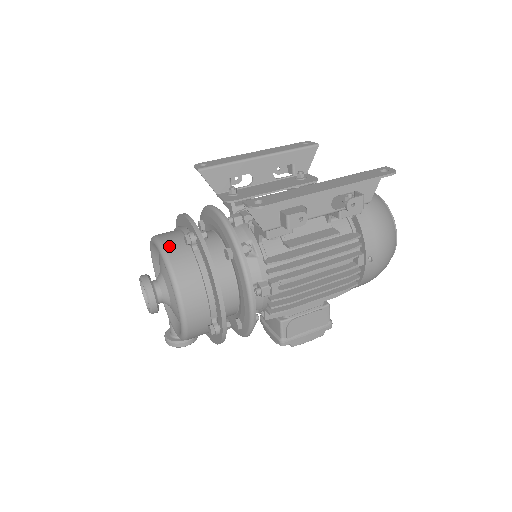
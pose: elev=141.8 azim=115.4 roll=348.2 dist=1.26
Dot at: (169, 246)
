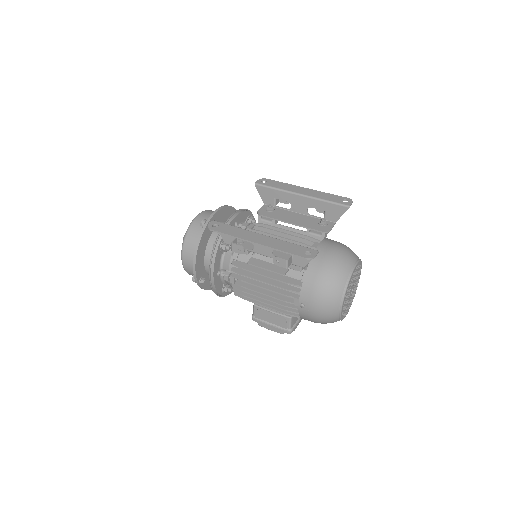
Dot at: (196, 221)
